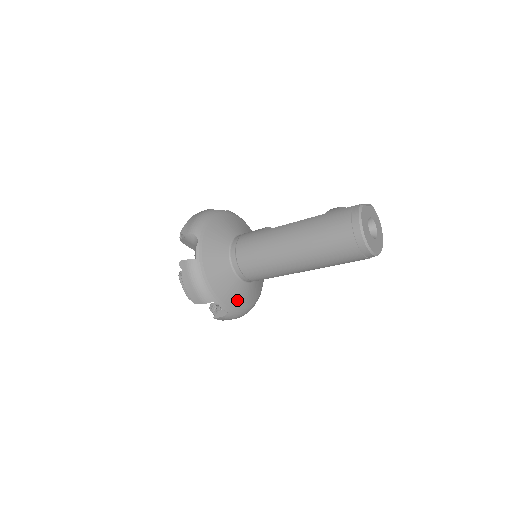
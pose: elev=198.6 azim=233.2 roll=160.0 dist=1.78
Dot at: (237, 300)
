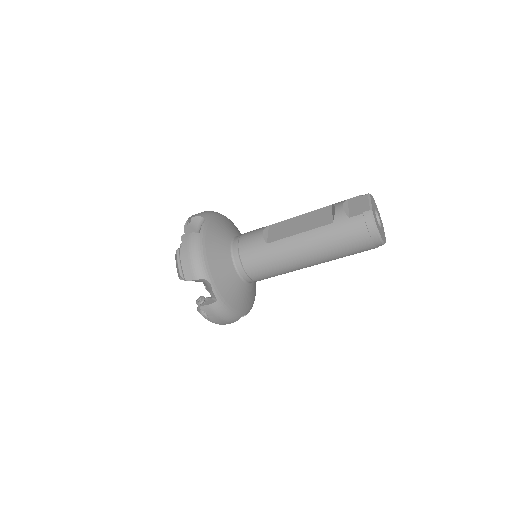
Dot at: (252, 297)
